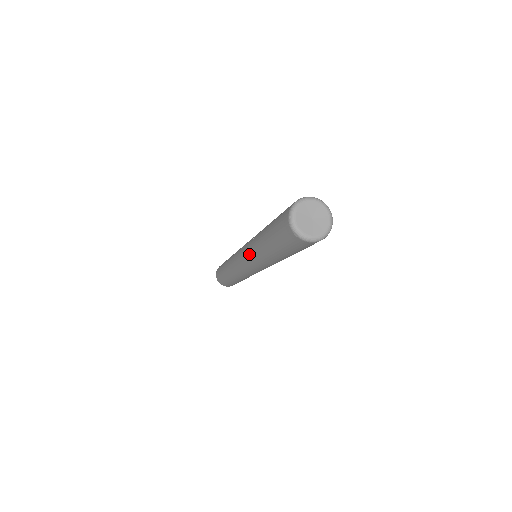
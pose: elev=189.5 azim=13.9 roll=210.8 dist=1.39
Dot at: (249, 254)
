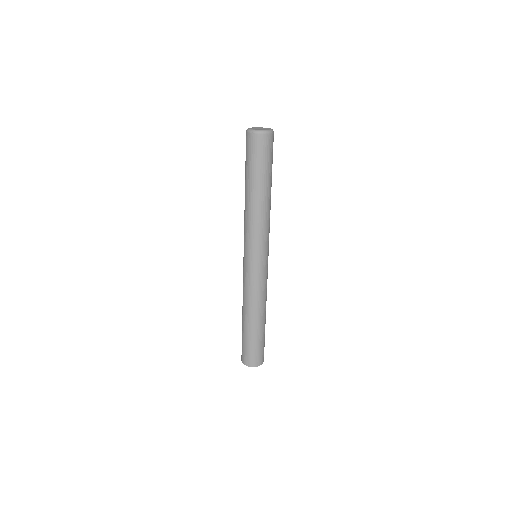
Dot at: occluded
